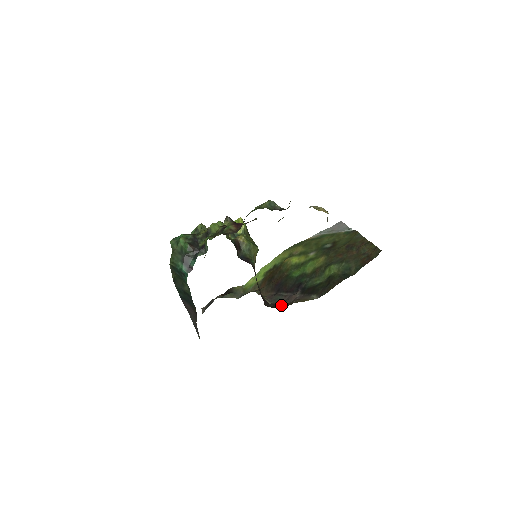
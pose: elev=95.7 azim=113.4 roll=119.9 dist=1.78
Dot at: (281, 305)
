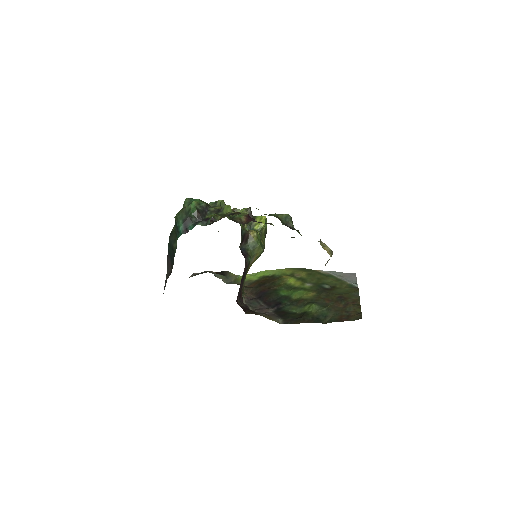
Dot at: (250, 310)
